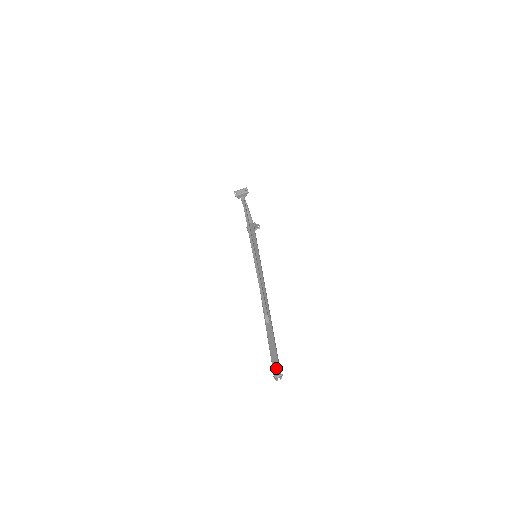
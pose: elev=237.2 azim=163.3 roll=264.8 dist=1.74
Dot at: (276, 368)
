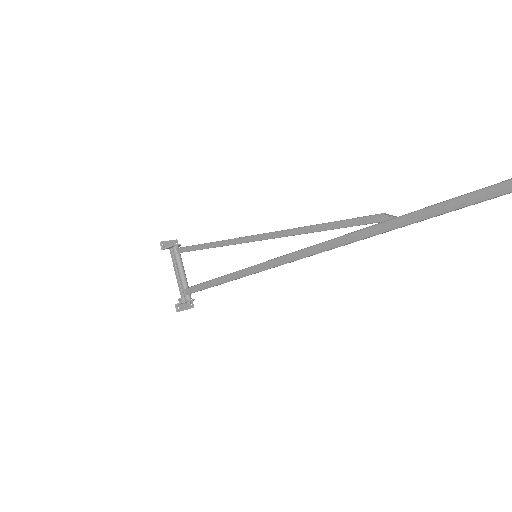
Dot at: out of frame
